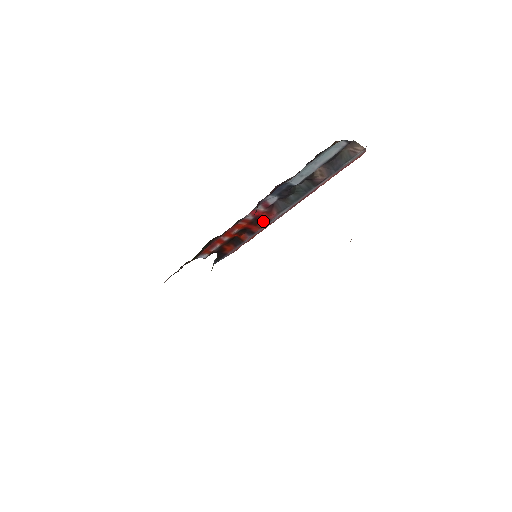
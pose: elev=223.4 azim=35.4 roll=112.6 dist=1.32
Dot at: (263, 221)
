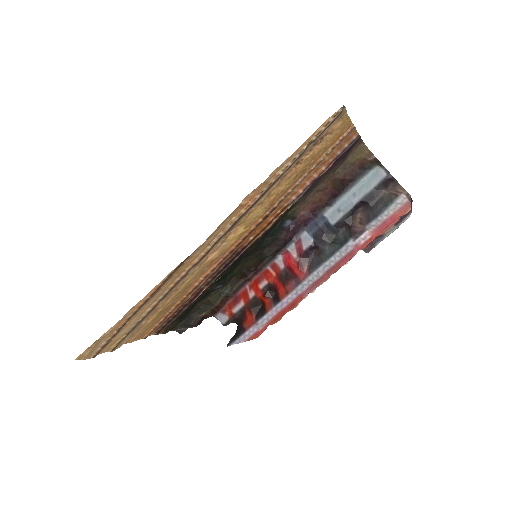
Dot at: (292, 281)
